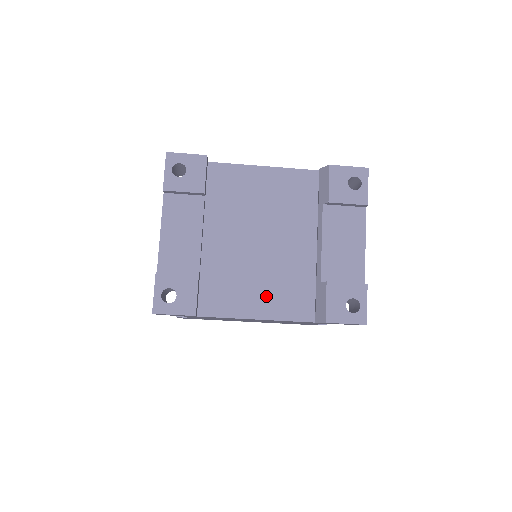
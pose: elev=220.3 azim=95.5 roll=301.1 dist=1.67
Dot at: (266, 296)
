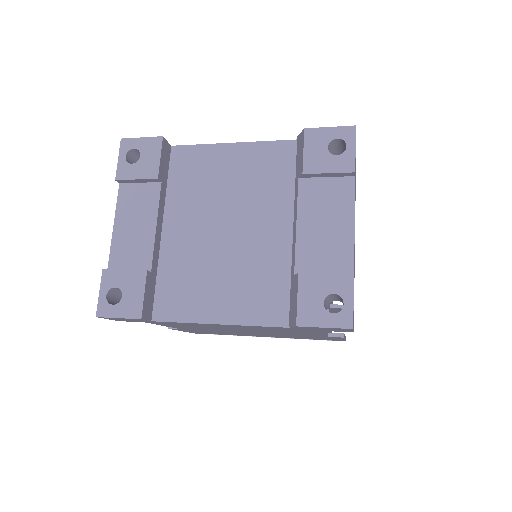
Dot at: (231, 295)
